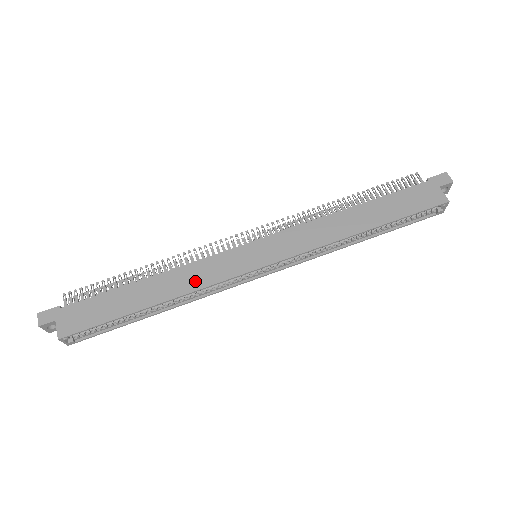
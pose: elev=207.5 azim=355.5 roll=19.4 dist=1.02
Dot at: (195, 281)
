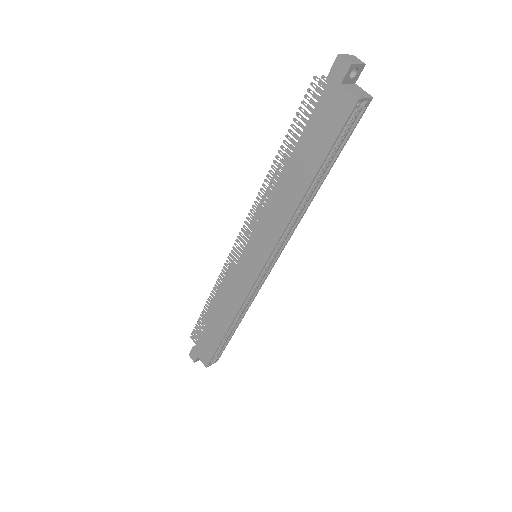
Dot at: (235, 302)
